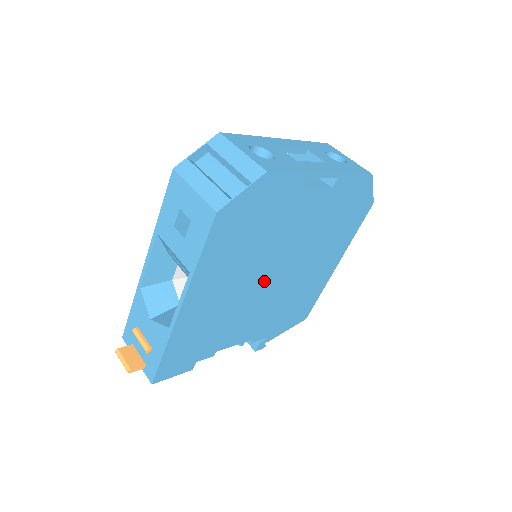
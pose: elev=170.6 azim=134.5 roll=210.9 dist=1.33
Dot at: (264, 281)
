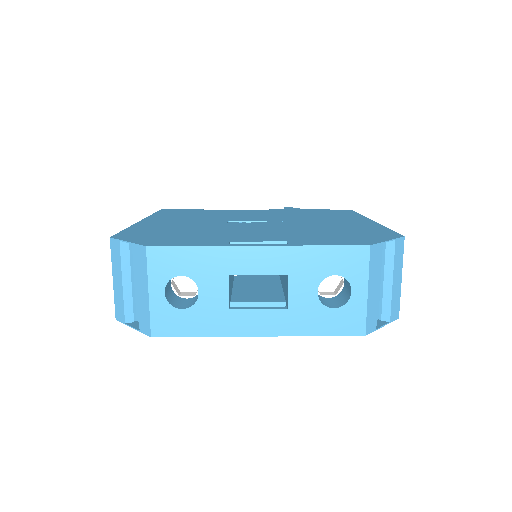
Dot at: occluded
